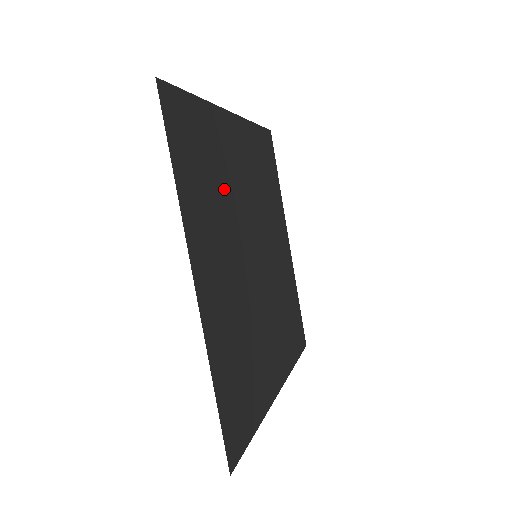
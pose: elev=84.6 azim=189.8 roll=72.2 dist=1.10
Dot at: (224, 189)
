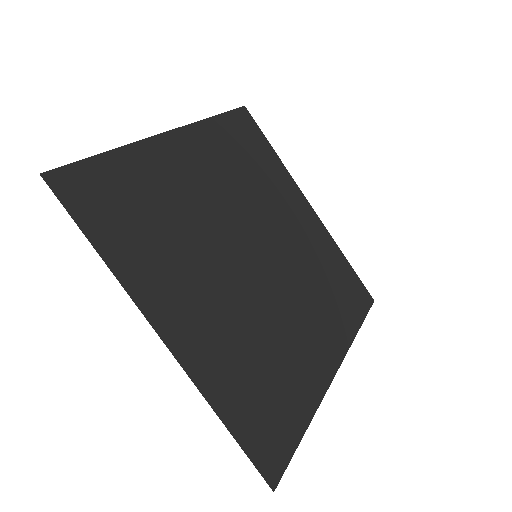
Dot at: (182, 218)
